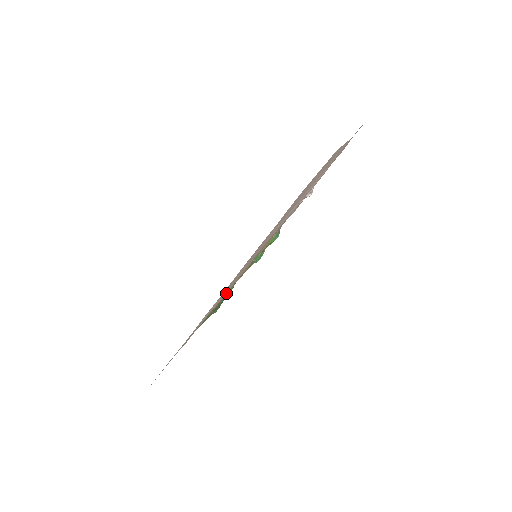
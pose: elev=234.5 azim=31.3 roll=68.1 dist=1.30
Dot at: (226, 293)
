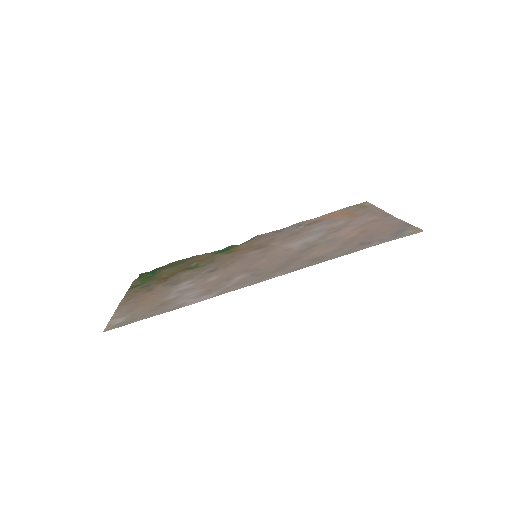
Dot at: (179, 268)
